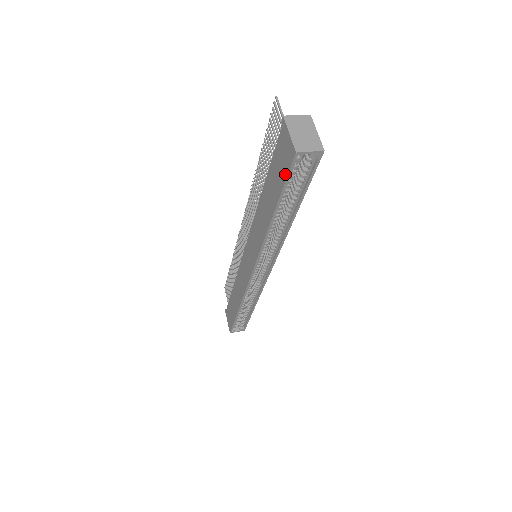
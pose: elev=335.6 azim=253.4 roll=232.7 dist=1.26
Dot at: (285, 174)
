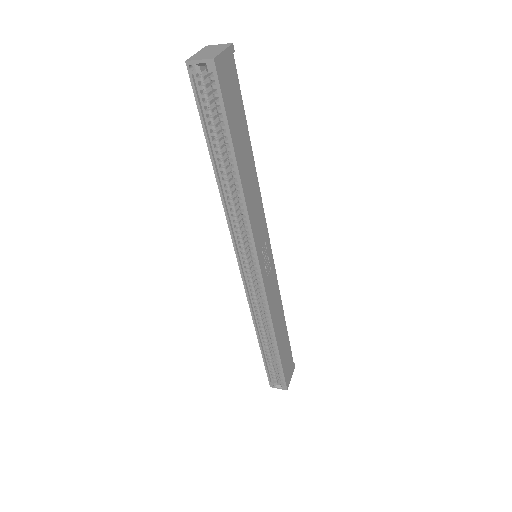
Dot at: (197, 99)
